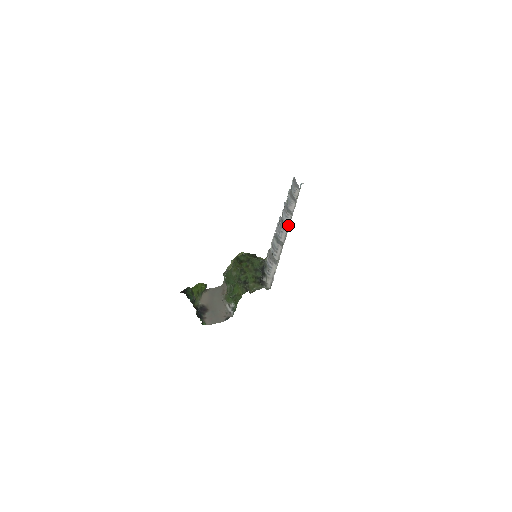
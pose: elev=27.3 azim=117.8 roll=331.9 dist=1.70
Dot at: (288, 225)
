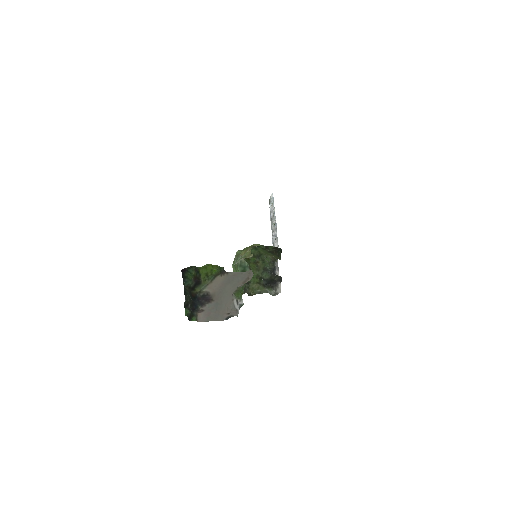
Dot at: occluded
